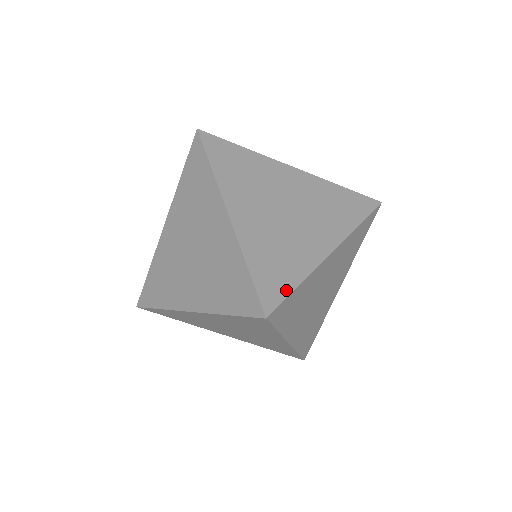
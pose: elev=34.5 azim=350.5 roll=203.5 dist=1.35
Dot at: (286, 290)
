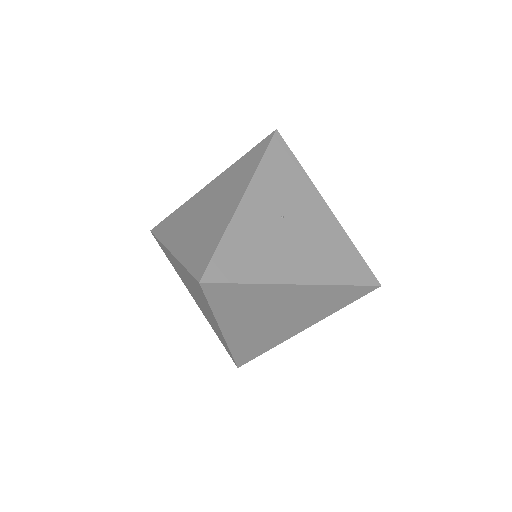
Dot at: (234, 278)
